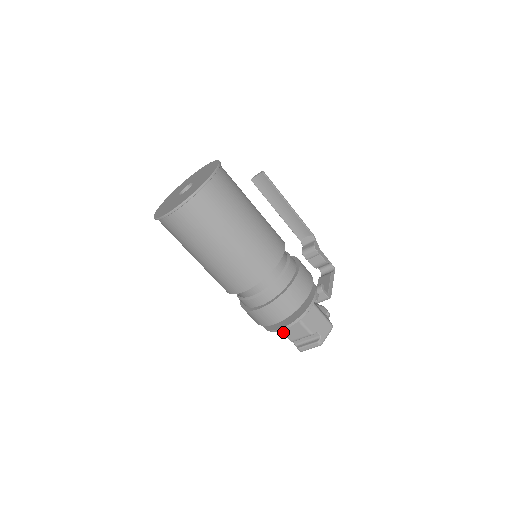
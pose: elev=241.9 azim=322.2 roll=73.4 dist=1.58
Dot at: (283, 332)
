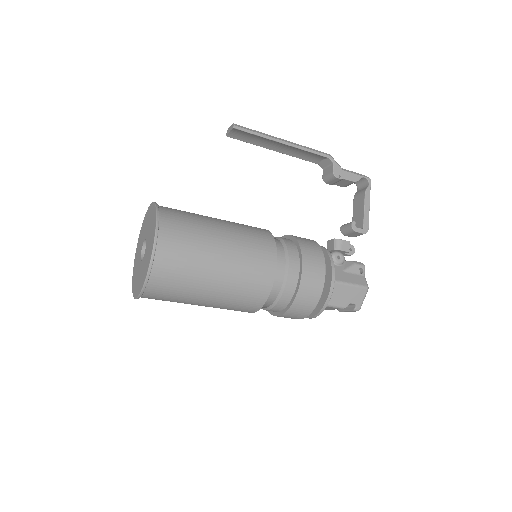
Dot at: occluded
